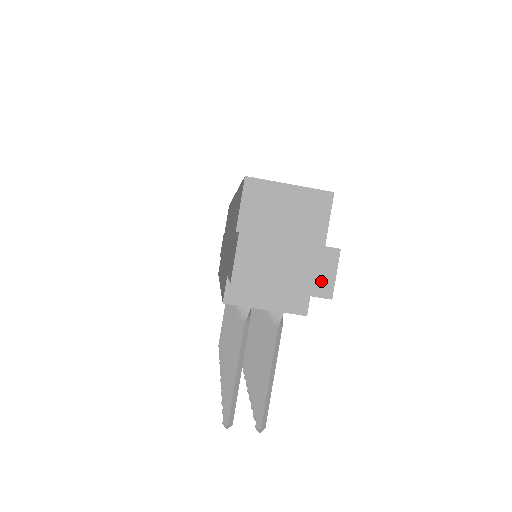
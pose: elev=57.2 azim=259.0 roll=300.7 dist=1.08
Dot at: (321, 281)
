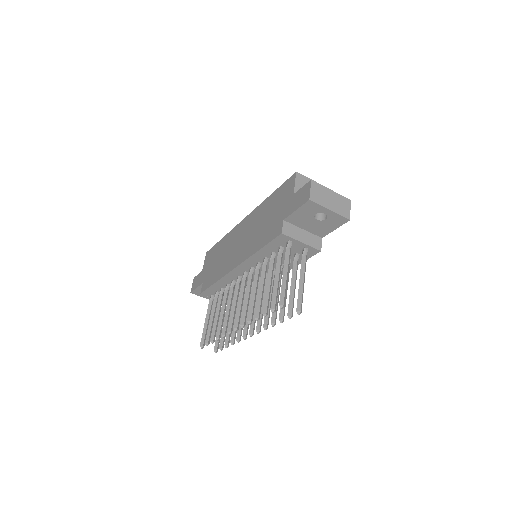
Dot at: (345, 211)
